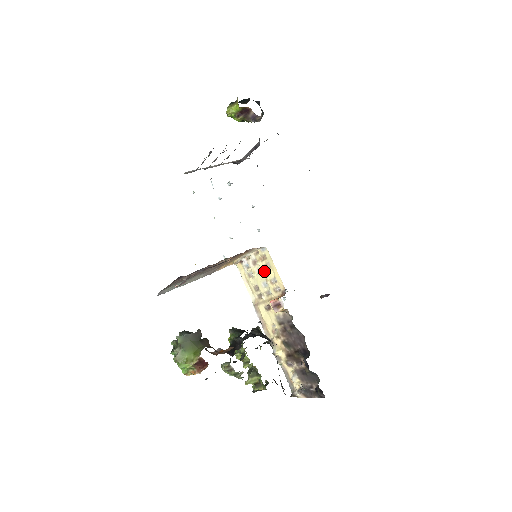
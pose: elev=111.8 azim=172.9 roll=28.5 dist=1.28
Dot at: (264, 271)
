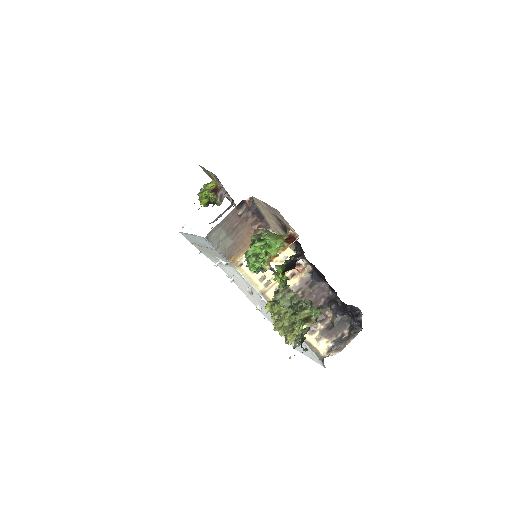
Dot at: occluded
